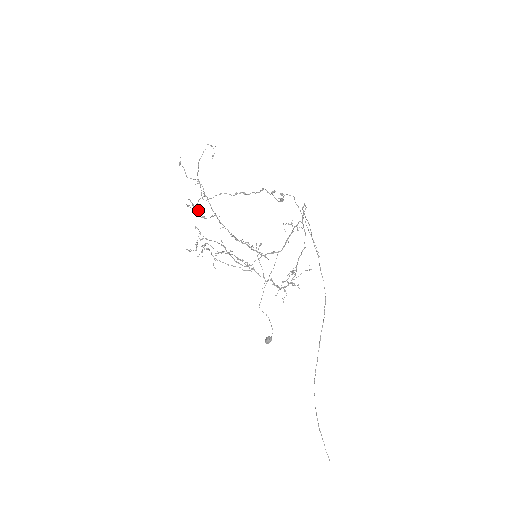
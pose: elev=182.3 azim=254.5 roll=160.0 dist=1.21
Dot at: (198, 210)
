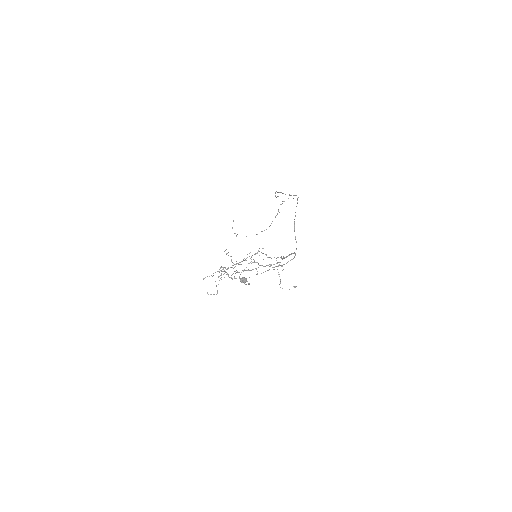
Dot at: occluded
